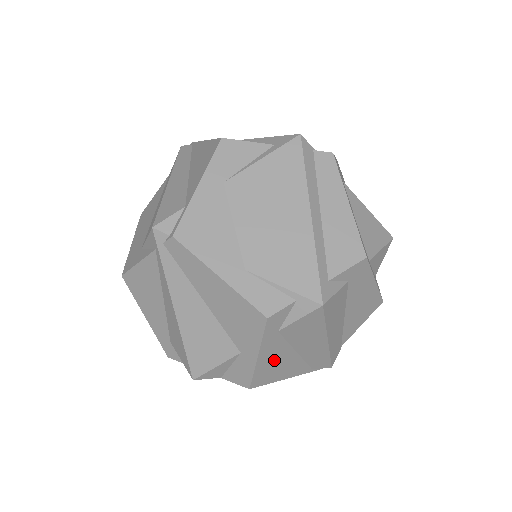
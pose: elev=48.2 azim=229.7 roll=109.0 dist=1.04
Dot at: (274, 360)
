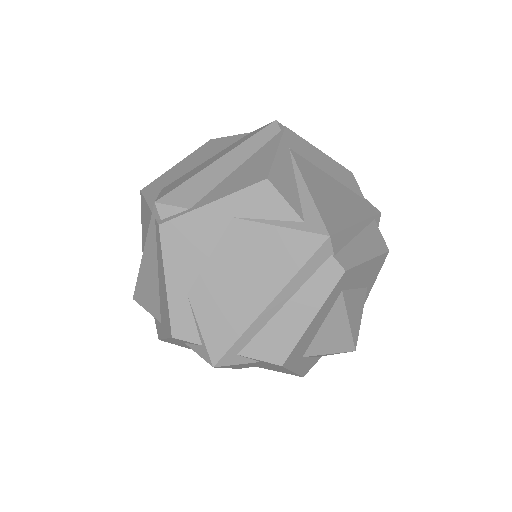
Dot at: (182, 344)
